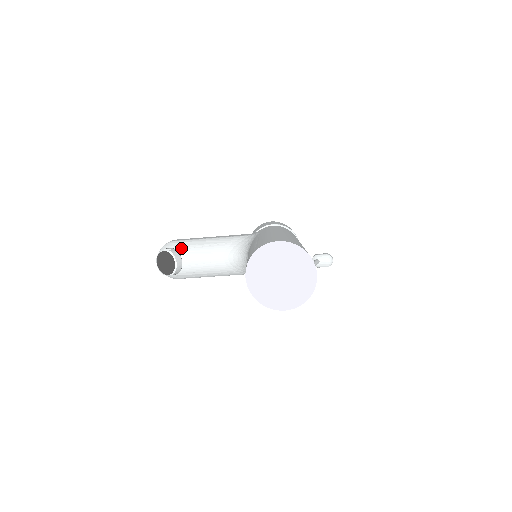
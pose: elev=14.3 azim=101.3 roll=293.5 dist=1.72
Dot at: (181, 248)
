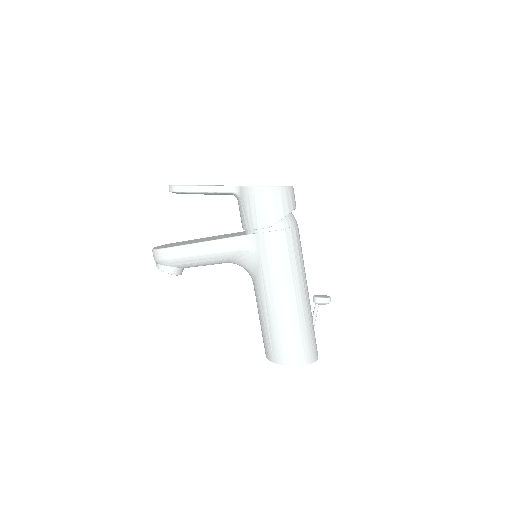
Dot at: (180, 266)
